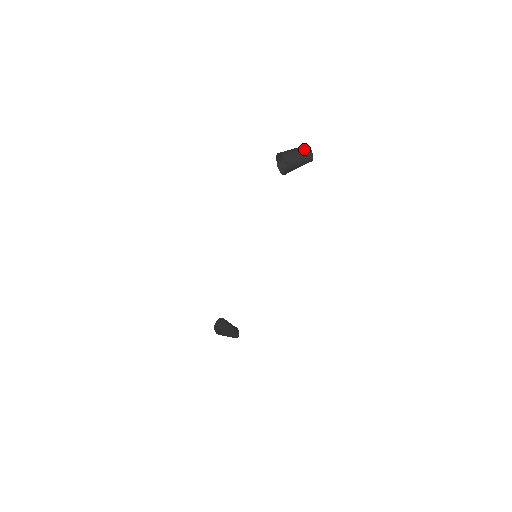
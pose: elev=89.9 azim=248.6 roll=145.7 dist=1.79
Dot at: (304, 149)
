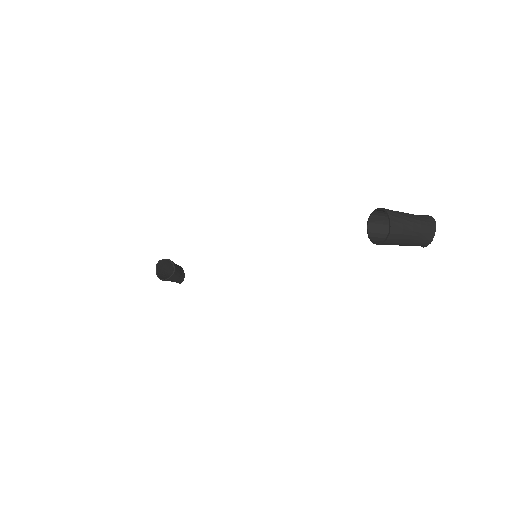
Dot at: (426, 229)
